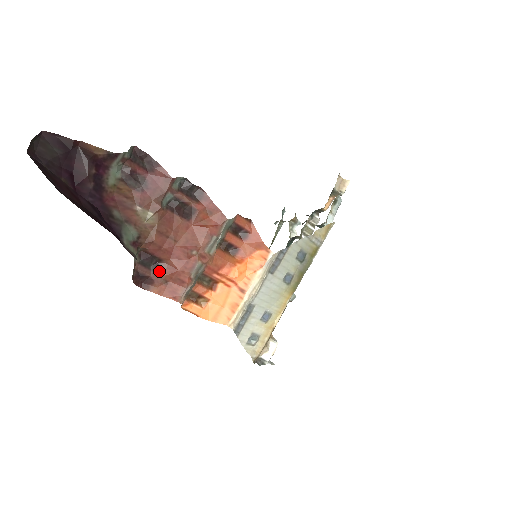
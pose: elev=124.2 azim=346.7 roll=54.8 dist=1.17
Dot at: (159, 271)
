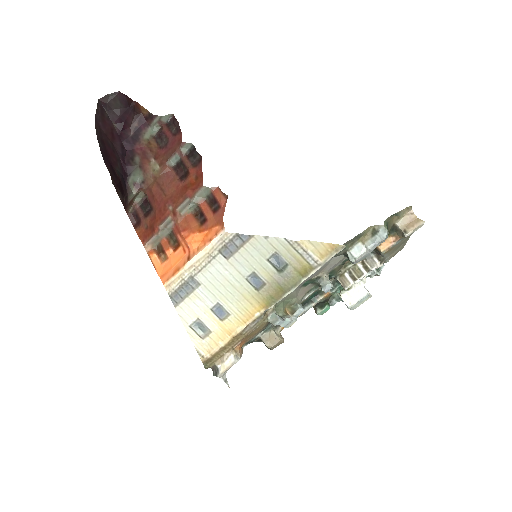
Dot at: (148, 216)
